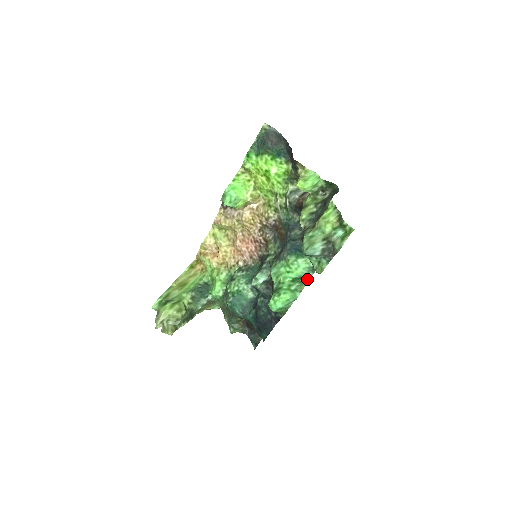
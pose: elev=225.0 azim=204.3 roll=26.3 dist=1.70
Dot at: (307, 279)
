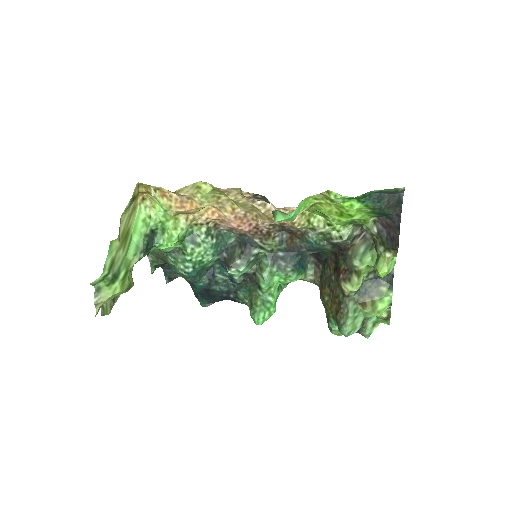
Dot at: (287, 283)
